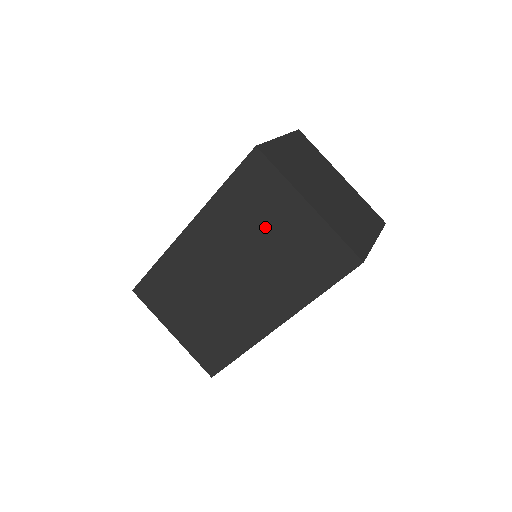
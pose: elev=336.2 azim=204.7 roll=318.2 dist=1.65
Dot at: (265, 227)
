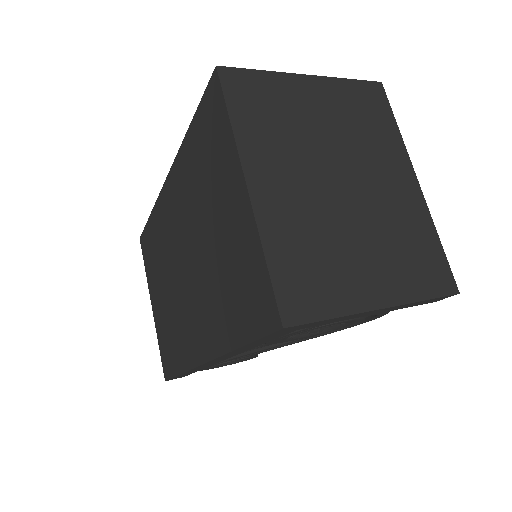
Dot at: (210, 206)
